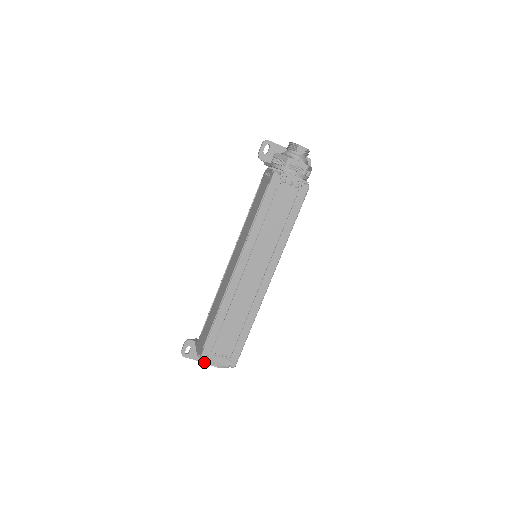
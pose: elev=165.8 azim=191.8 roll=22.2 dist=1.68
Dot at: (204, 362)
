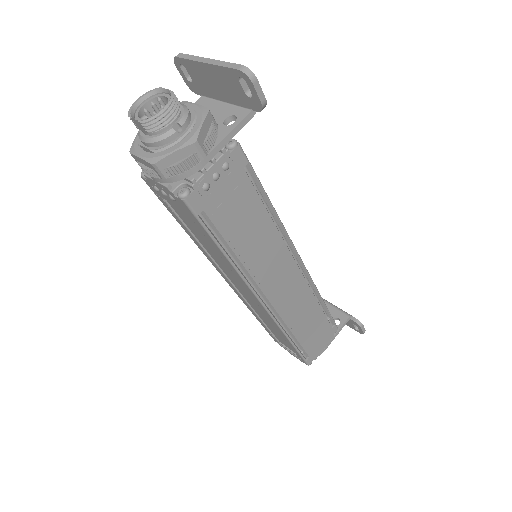
Dot at: occluded
